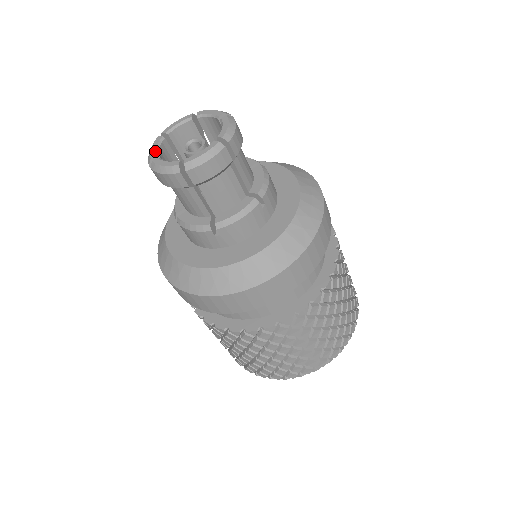
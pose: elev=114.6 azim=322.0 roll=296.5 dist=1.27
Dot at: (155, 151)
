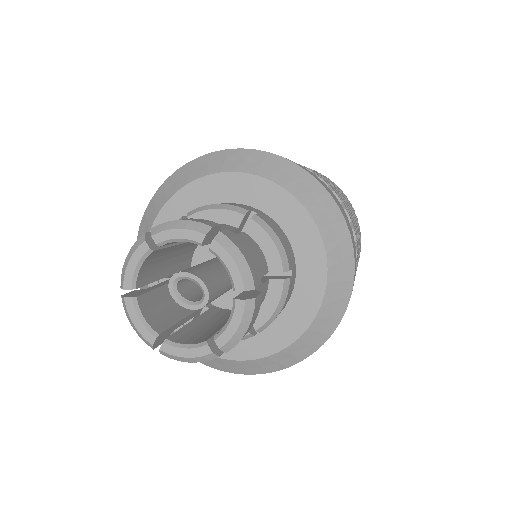
Dot at: (147, 331)
